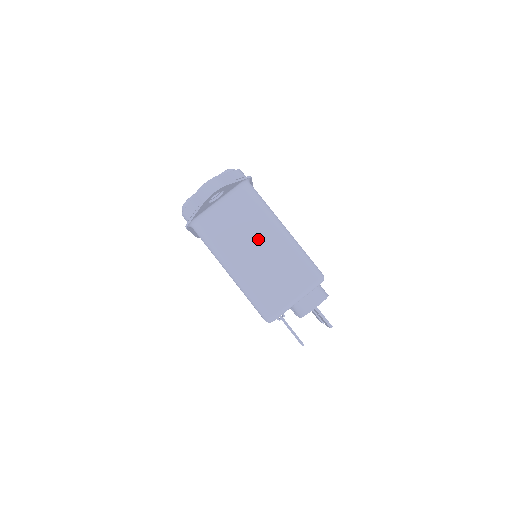
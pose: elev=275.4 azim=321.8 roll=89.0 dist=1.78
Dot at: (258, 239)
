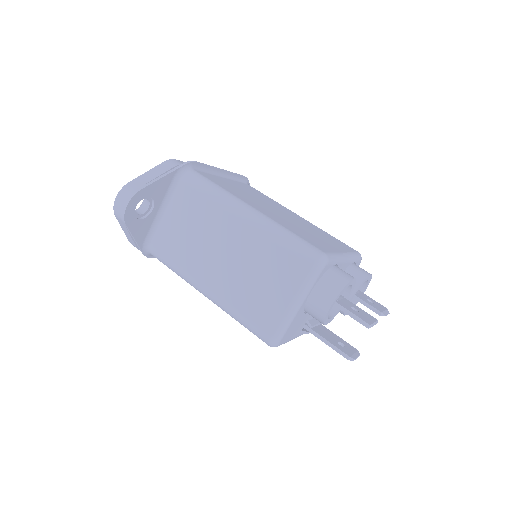
Dot at: (219, 239)
